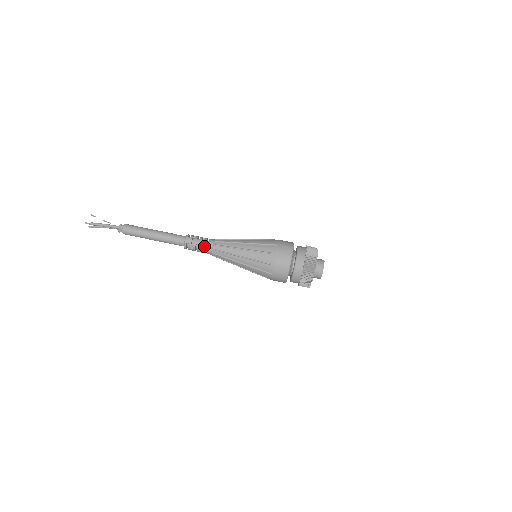
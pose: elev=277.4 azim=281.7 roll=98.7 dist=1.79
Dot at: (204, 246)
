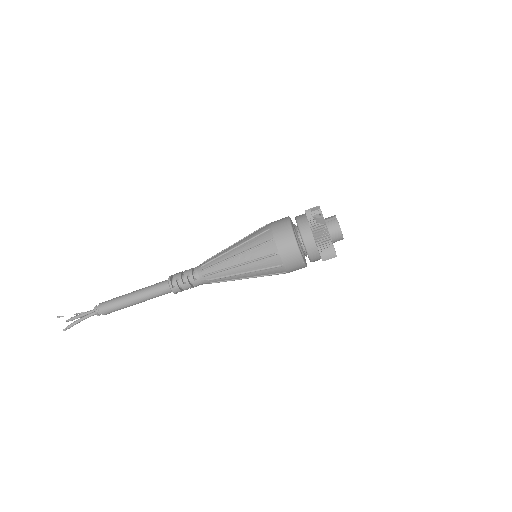
Dot at: (196, 286)
